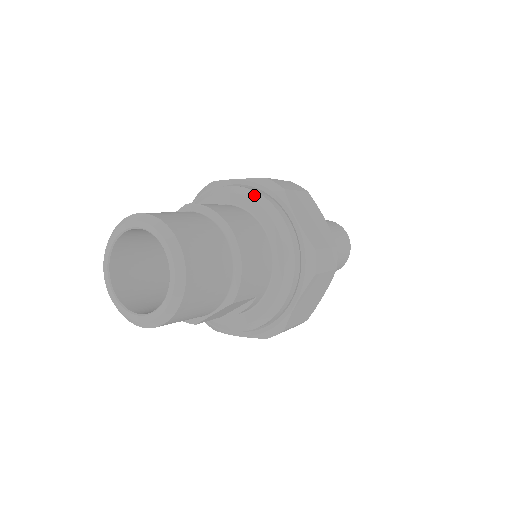
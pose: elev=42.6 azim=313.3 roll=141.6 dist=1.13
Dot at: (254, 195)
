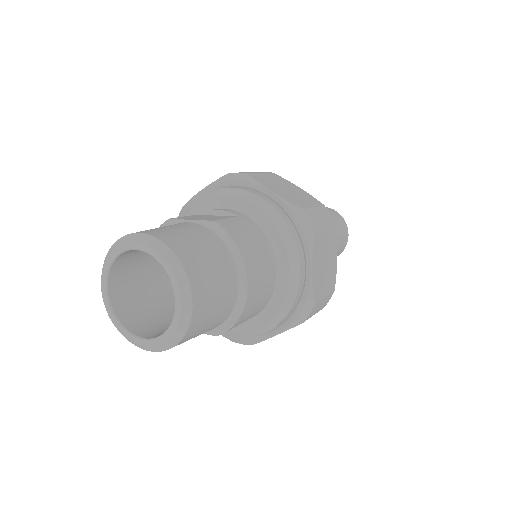
Dot at: (283, 227)
